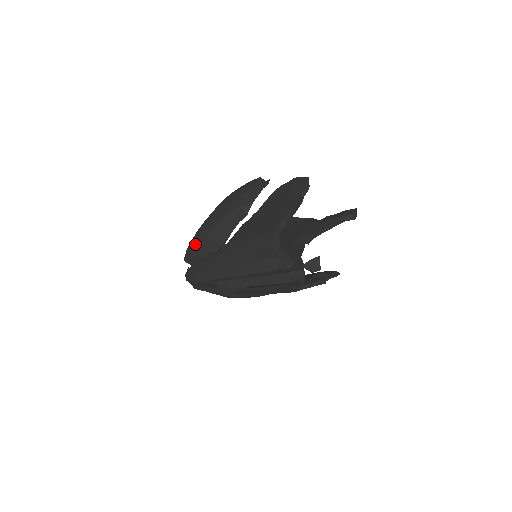
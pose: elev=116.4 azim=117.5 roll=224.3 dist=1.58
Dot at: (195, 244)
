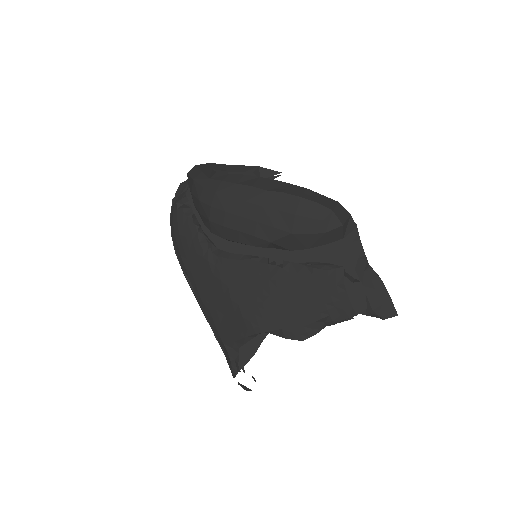
Dot at: (199, 202)
